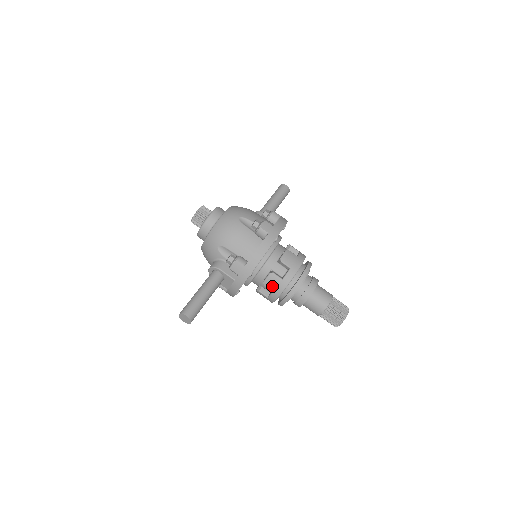
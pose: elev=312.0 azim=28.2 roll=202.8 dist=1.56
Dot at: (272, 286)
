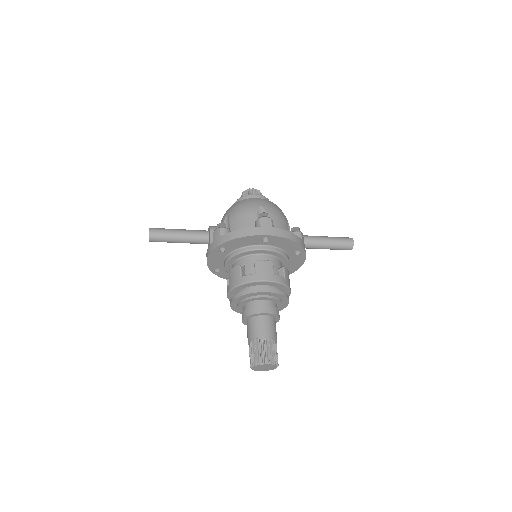
Dot at: (232, 277)
